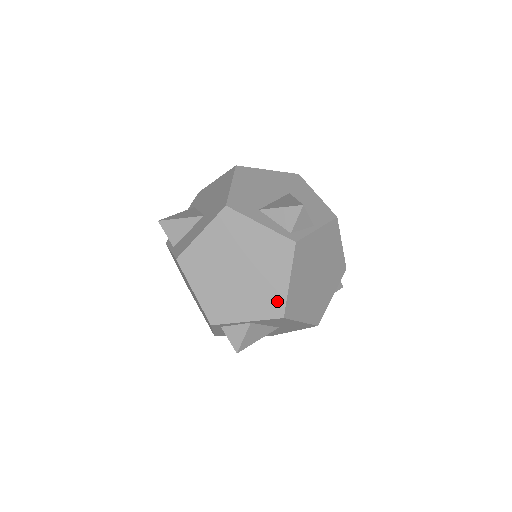
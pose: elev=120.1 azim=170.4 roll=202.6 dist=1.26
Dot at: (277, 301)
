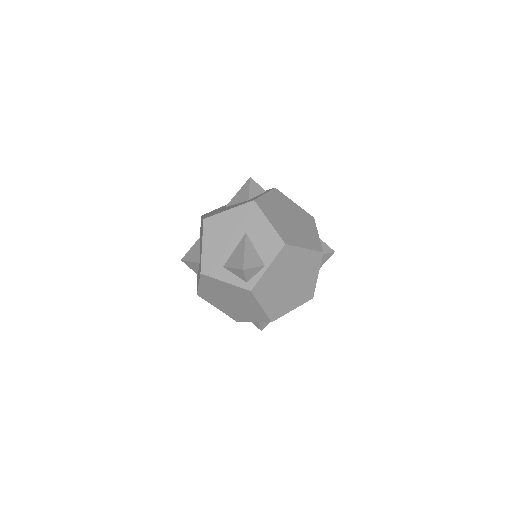
Dot at: (262, 315)
